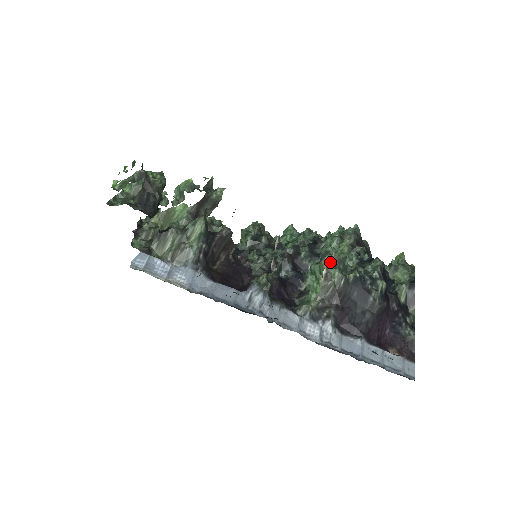
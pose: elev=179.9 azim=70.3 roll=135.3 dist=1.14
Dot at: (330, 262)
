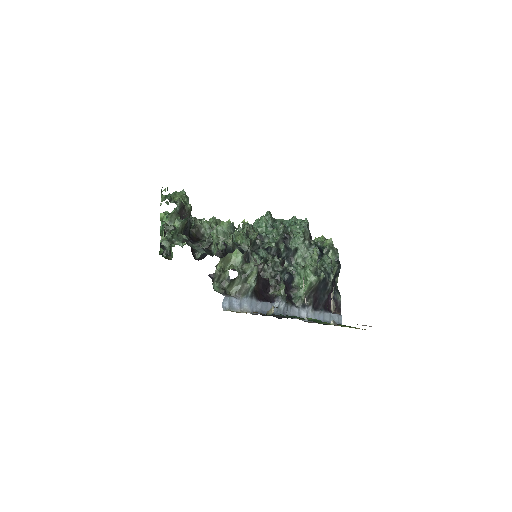
Dot at: occluded
